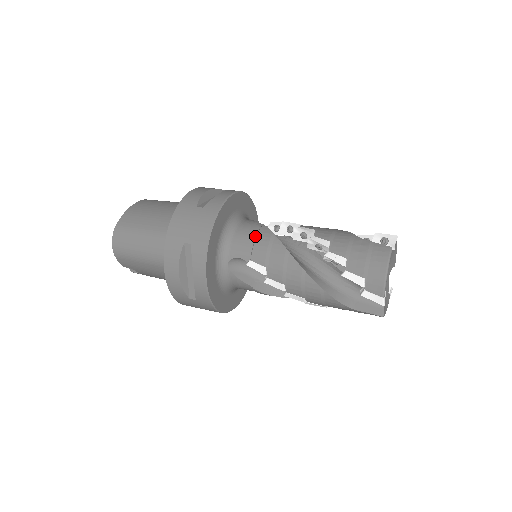
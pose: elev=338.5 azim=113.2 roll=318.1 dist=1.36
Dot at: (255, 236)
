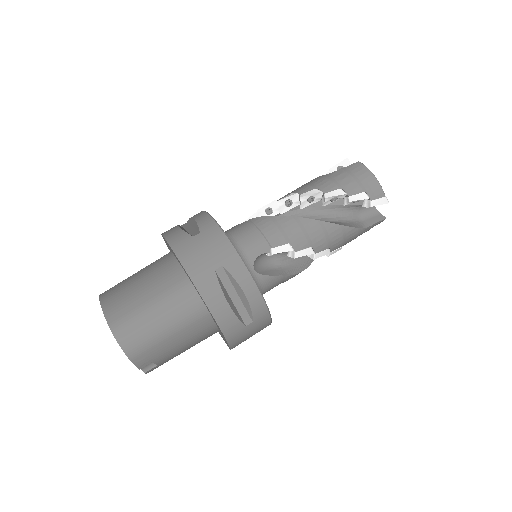
Dot at: (256, 229)
